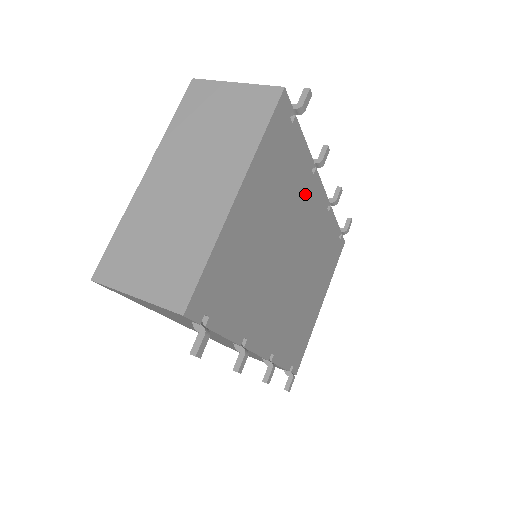
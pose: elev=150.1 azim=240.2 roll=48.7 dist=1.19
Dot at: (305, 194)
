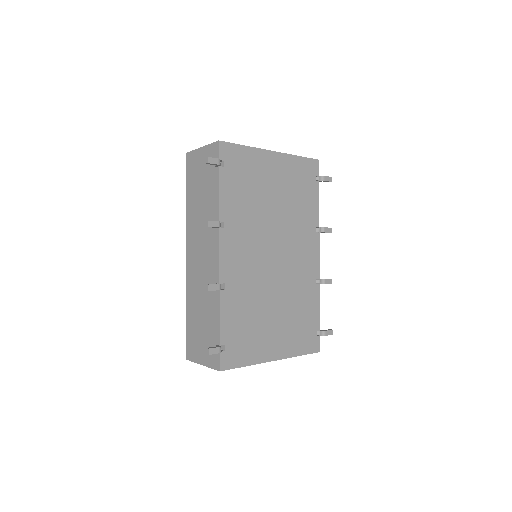
Dot at: (305, 232)
